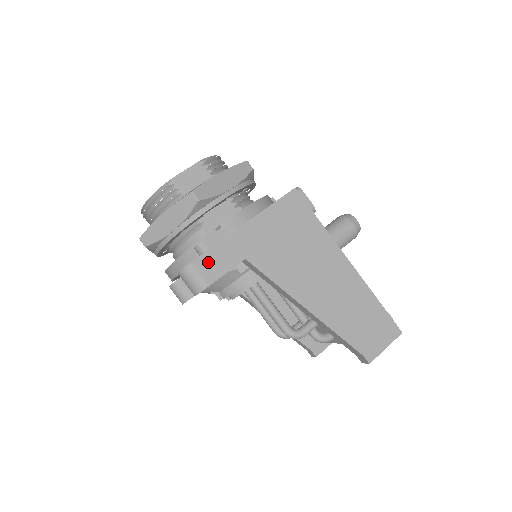
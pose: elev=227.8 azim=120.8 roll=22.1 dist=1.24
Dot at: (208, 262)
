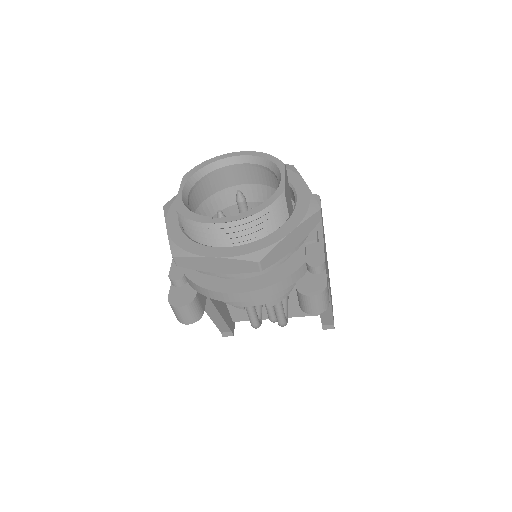
Dot at: occluded
